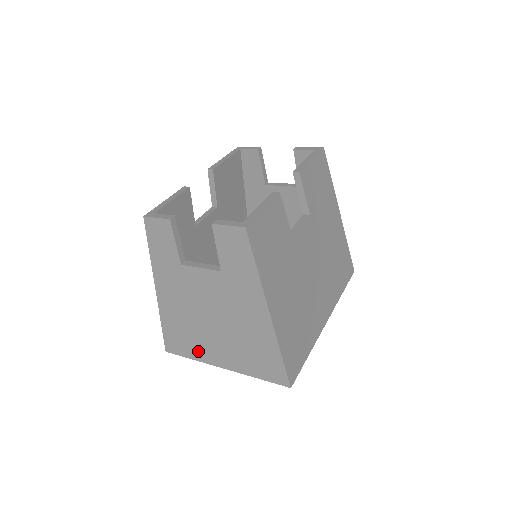
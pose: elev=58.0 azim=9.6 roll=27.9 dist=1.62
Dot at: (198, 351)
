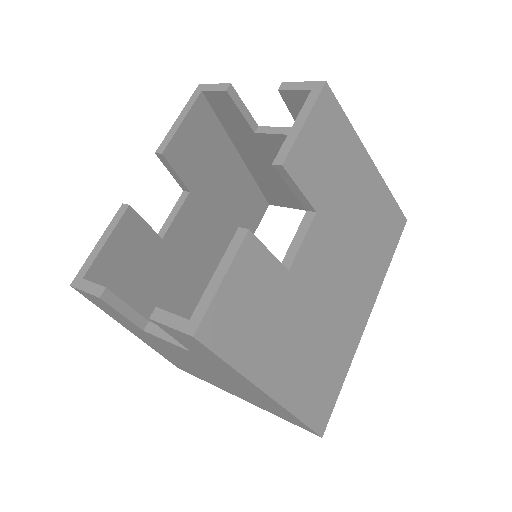
Dot at: (209, 381)
